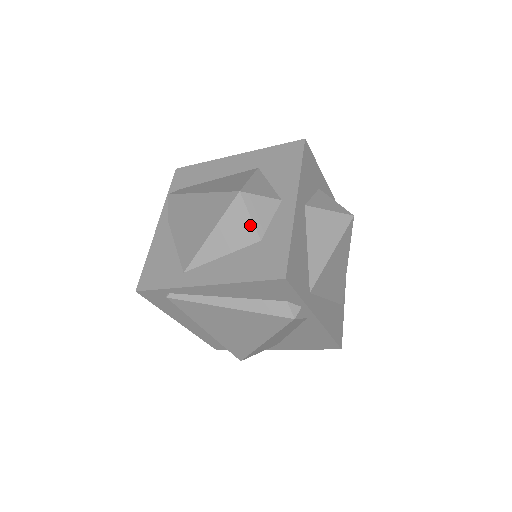
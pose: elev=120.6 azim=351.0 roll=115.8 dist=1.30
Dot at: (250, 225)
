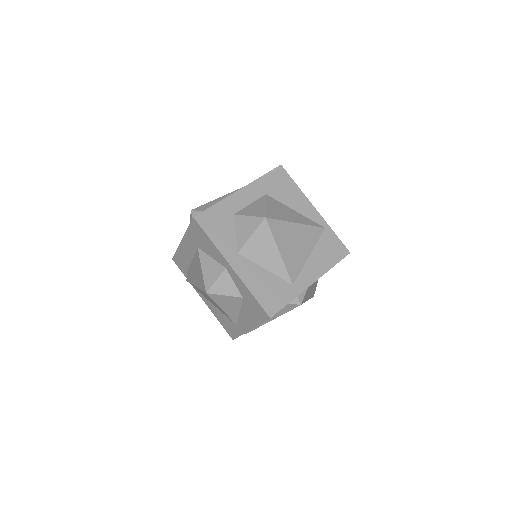
Dot at: (230, 298)
